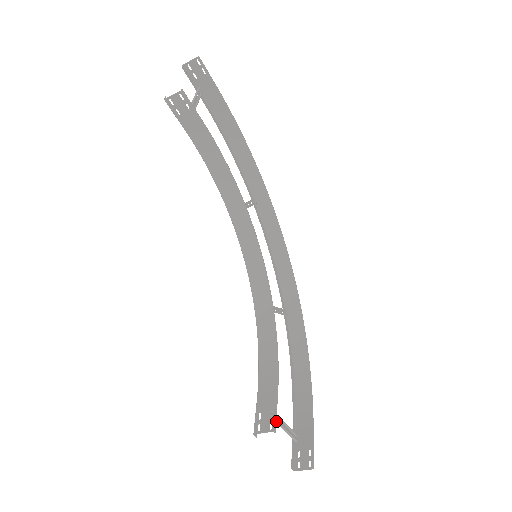
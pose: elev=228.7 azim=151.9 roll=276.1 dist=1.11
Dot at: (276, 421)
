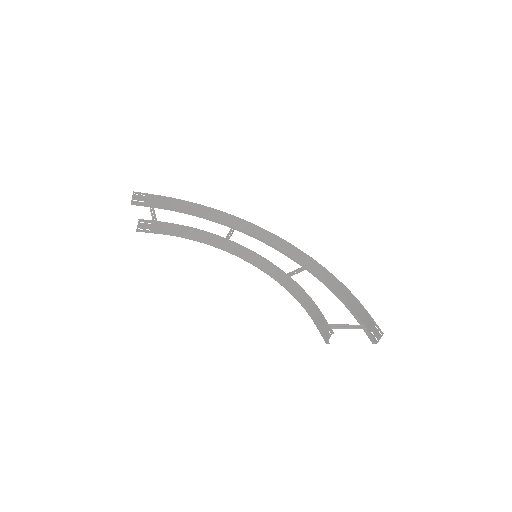
Dot at: (340, 328)
